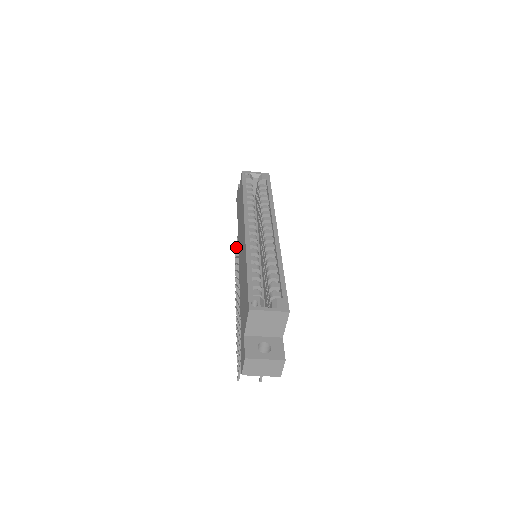
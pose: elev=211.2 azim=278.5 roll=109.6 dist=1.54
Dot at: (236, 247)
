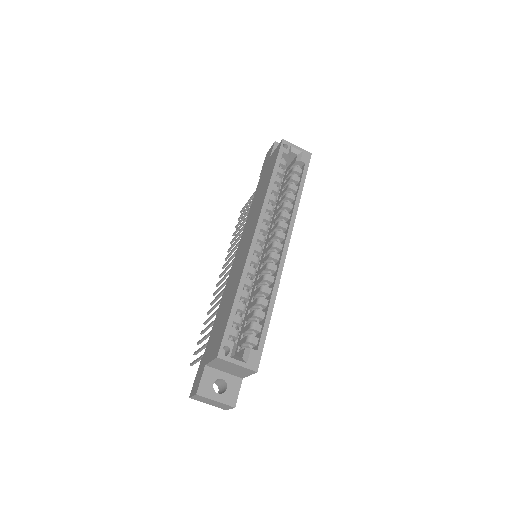
Dot at: (246, 205)
